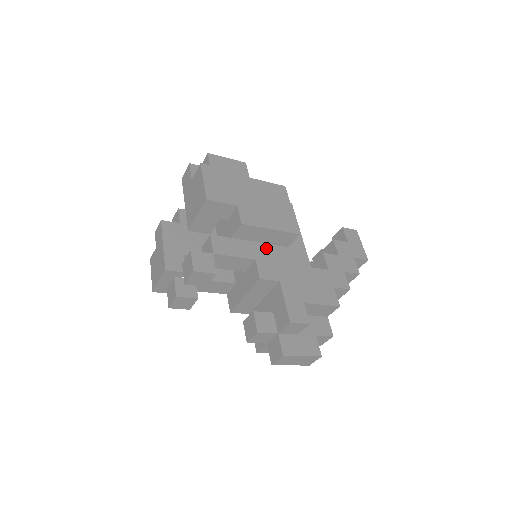
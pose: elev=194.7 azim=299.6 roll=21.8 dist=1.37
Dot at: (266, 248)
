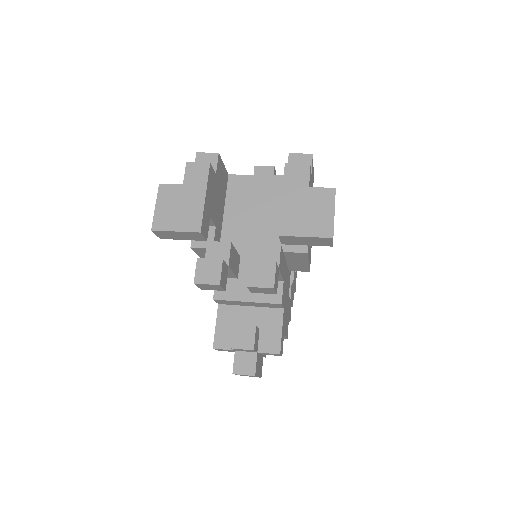
Dot at: (286, 269)
